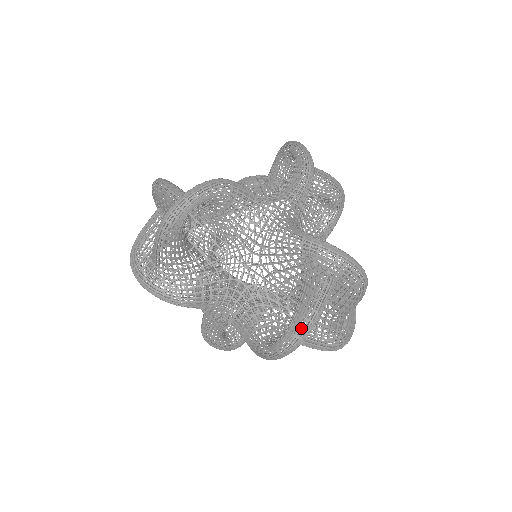
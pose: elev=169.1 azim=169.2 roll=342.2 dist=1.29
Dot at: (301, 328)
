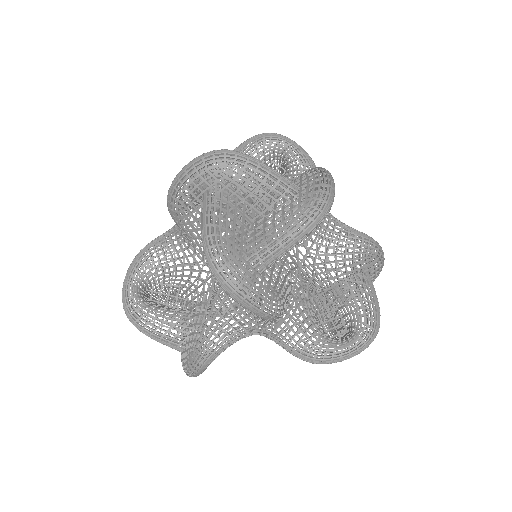
Dot at: (378, 323)
